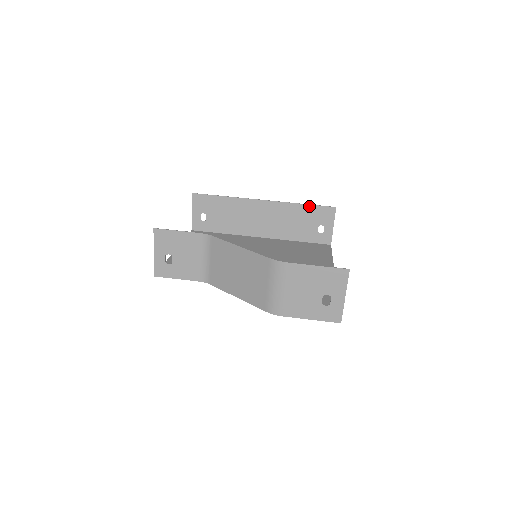
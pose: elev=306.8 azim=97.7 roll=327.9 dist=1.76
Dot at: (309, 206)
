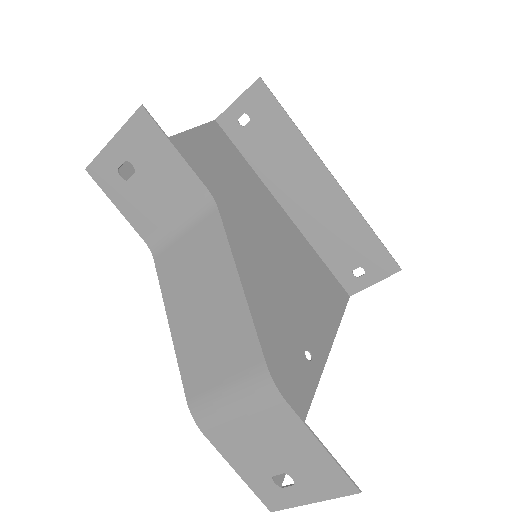
Dot at: (375, 238)
